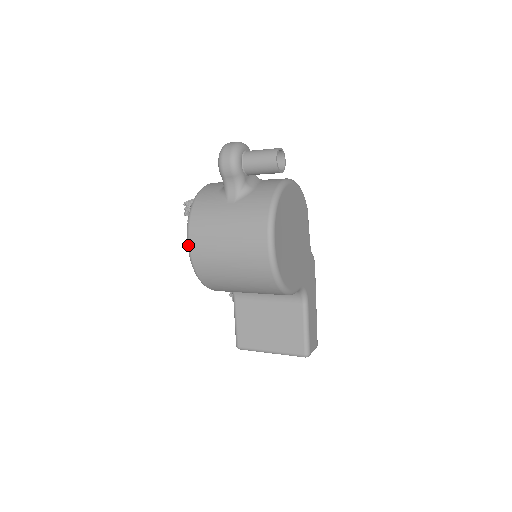
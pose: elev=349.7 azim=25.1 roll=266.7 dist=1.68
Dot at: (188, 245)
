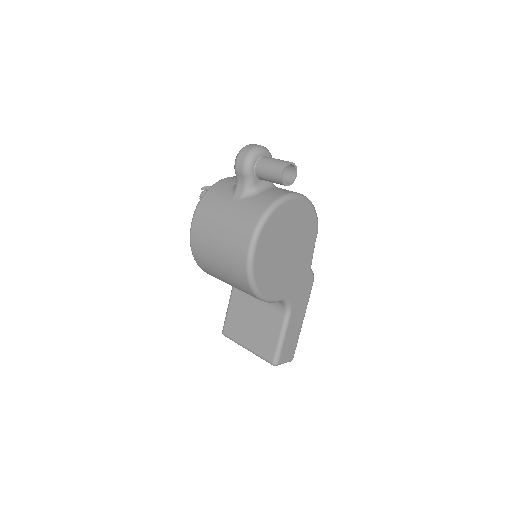
Dot at: (191, 226)
